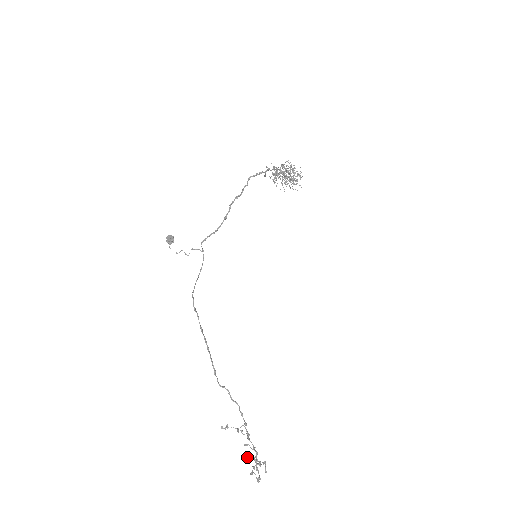
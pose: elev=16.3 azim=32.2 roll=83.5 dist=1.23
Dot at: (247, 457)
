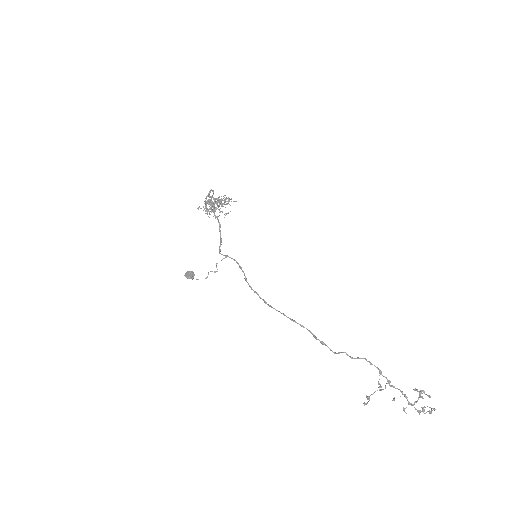
Dot at: (404, 411)
